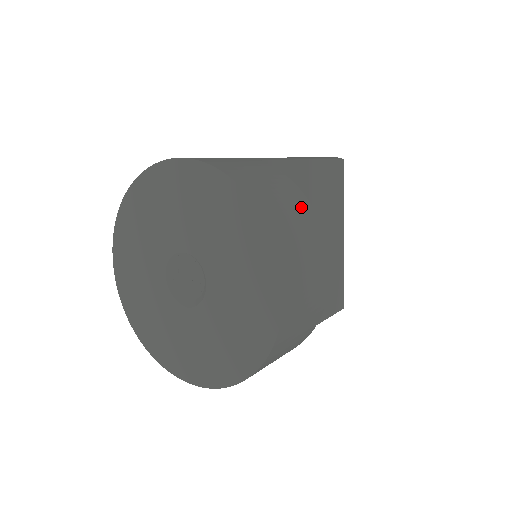
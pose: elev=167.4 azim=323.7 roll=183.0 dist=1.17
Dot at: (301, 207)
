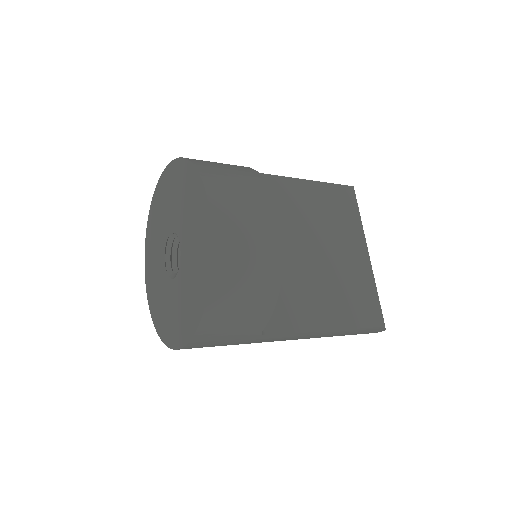
Dot at: (249, 176)
